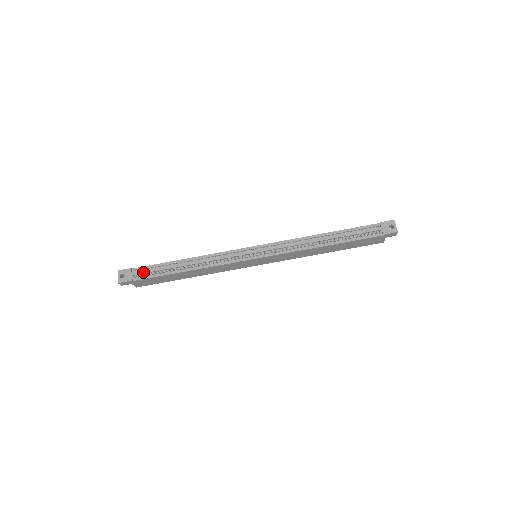
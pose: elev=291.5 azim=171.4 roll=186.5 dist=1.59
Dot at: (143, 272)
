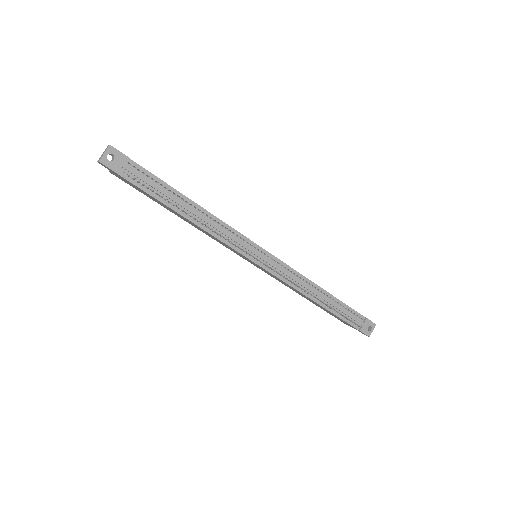
Dot at: (139, 176)
